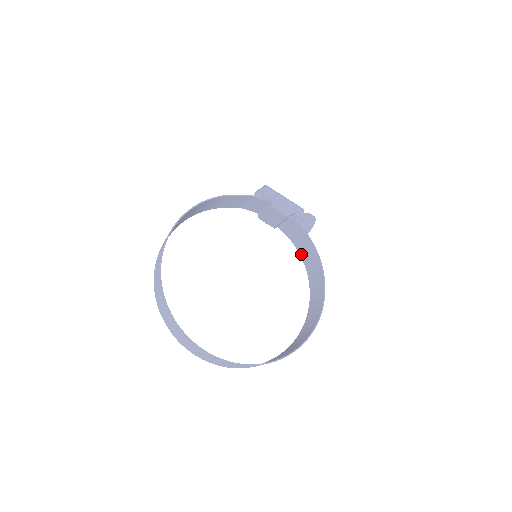
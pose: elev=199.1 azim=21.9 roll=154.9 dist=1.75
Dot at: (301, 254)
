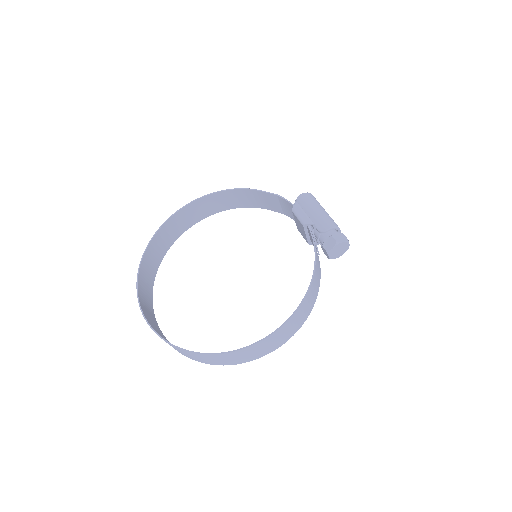
Dot at: occluded
